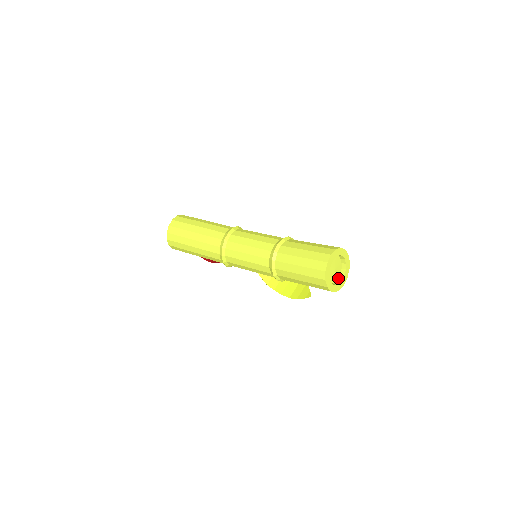
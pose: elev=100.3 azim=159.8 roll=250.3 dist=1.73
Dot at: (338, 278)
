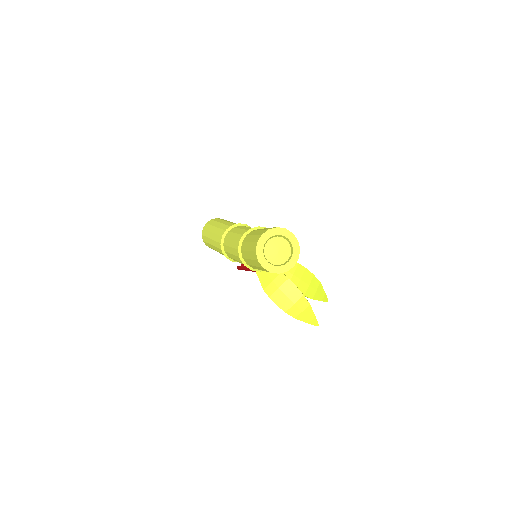
Dot at: (283, 263)
